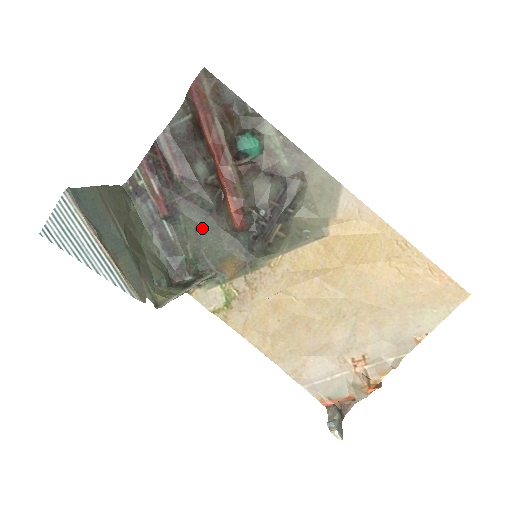
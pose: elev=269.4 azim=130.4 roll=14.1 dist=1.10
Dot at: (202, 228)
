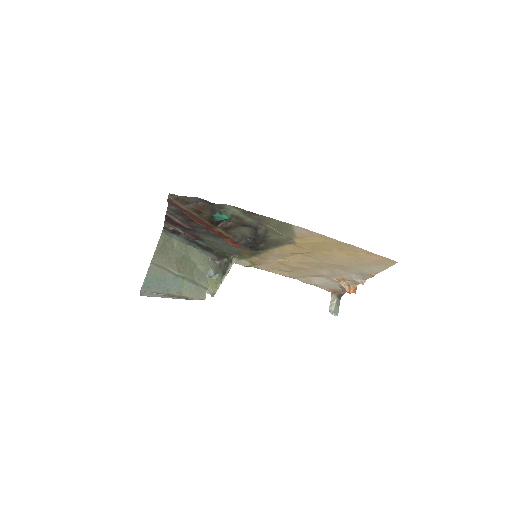
Dot at: (219, 244)
